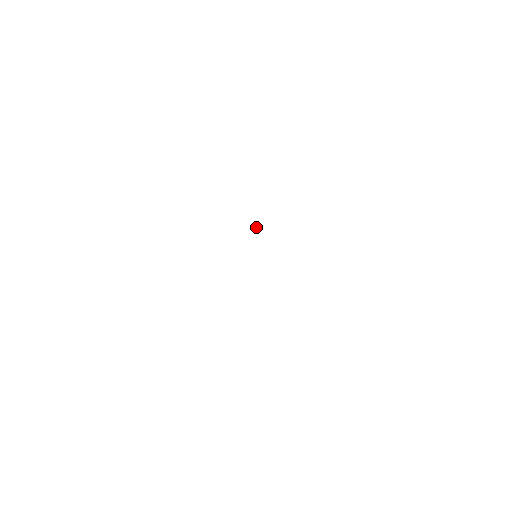
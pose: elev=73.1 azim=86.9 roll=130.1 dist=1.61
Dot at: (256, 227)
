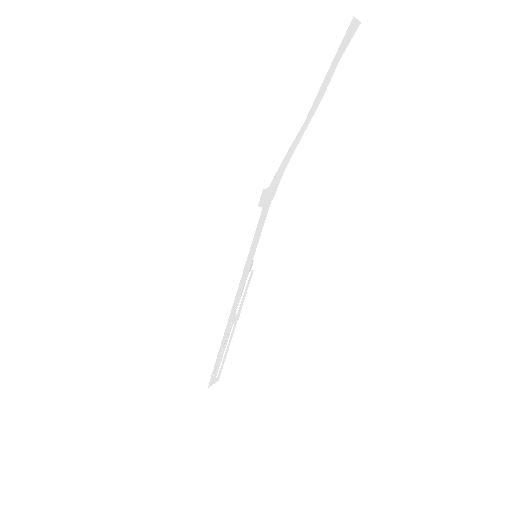
Dot at: (227, 336)
